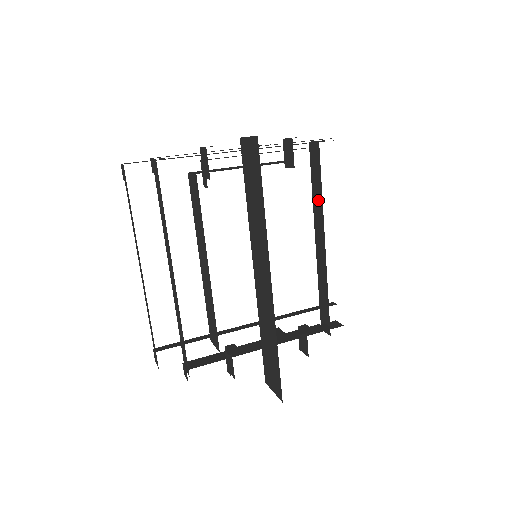
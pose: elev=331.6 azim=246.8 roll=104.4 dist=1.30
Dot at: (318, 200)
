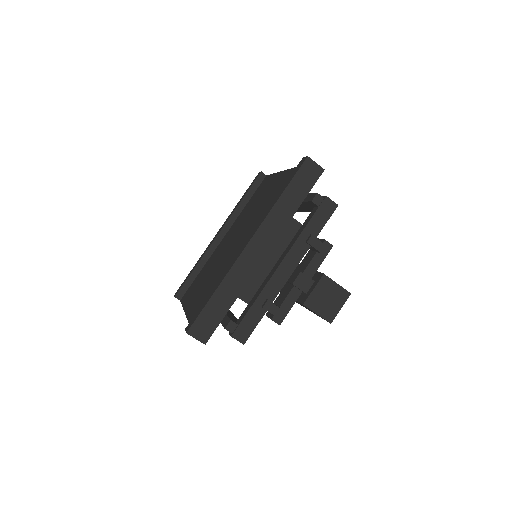
Dot at: (301, 208)
